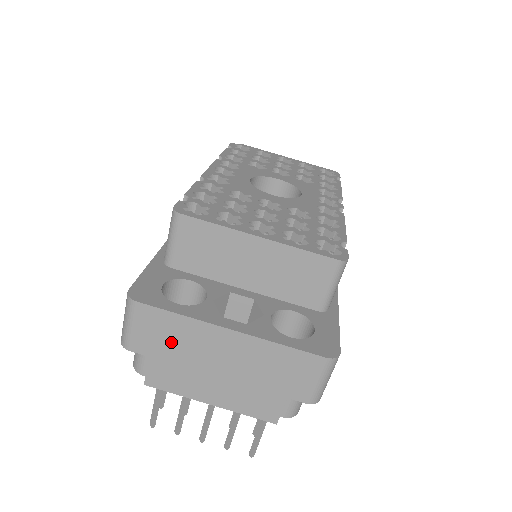
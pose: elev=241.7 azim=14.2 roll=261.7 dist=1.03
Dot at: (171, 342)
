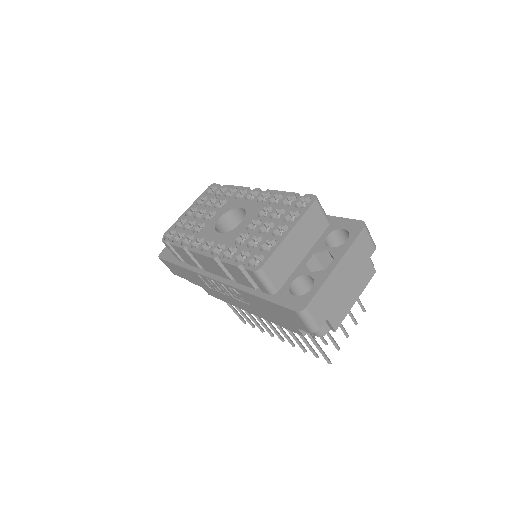
Dot at: (327, 302)
